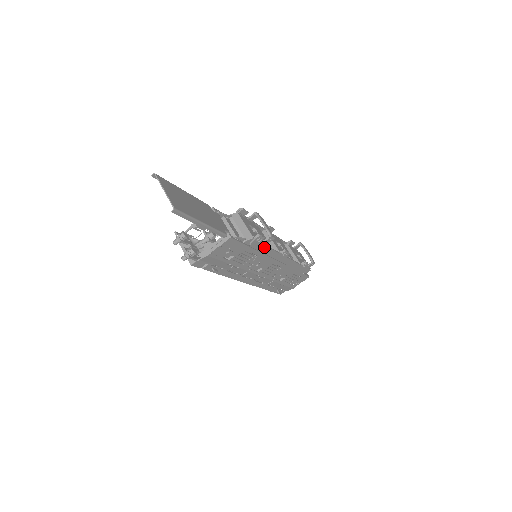
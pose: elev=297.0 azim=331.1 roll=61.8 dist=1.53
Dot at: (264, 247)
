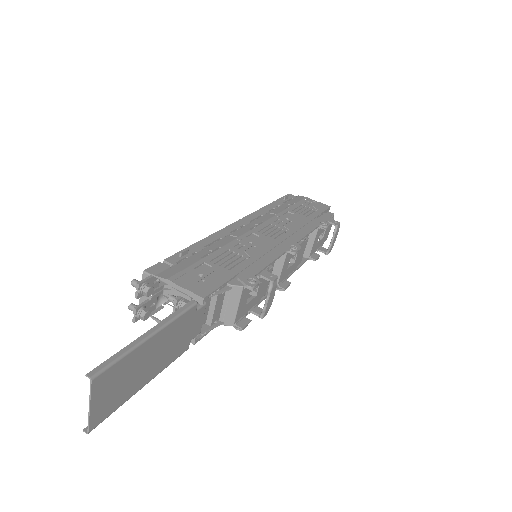
Dot at: occluded
